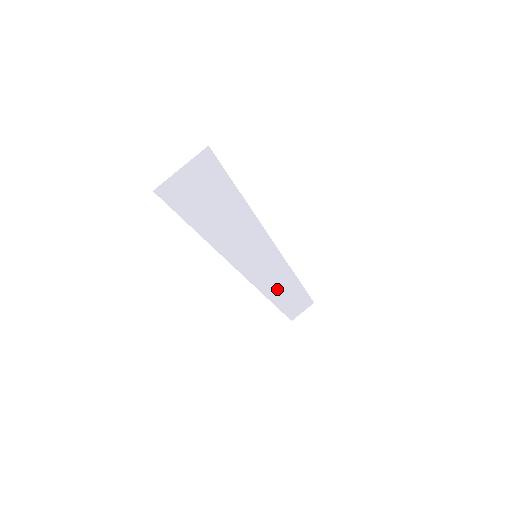
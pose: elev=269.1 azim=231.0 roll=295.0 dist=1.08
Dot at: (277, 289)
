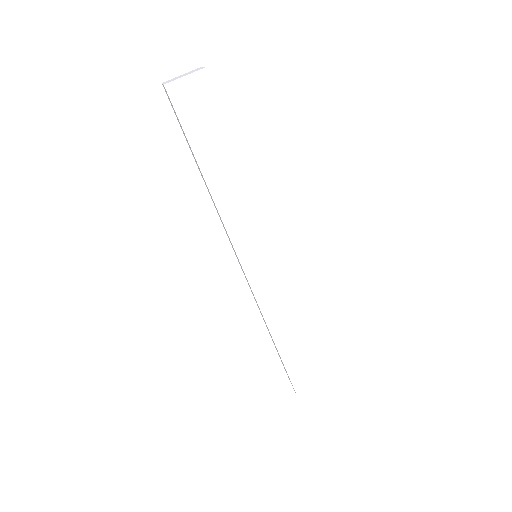
Dot at: (273, 308)
